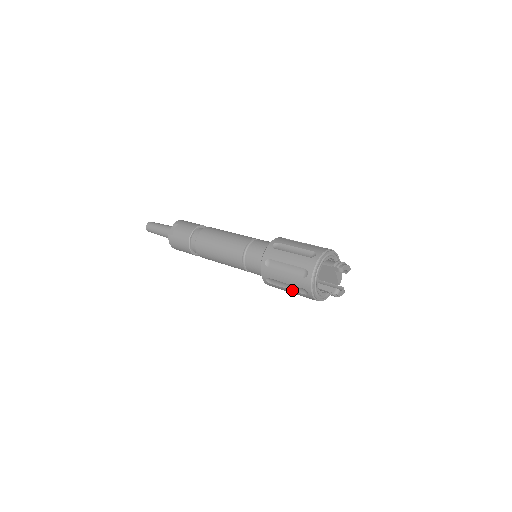
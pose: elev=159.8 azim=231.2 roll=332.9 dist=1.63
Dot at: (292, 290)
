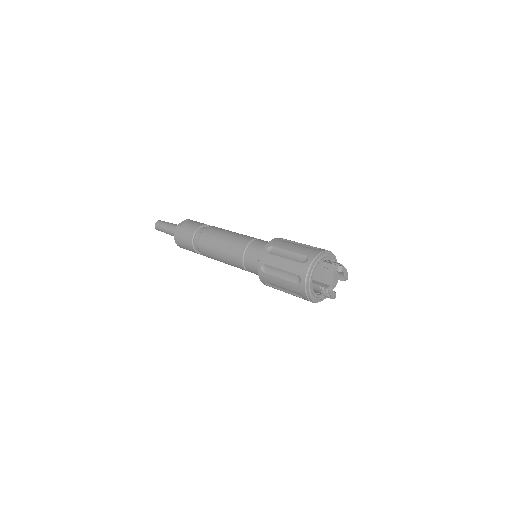
Dot at: (285, 279)
